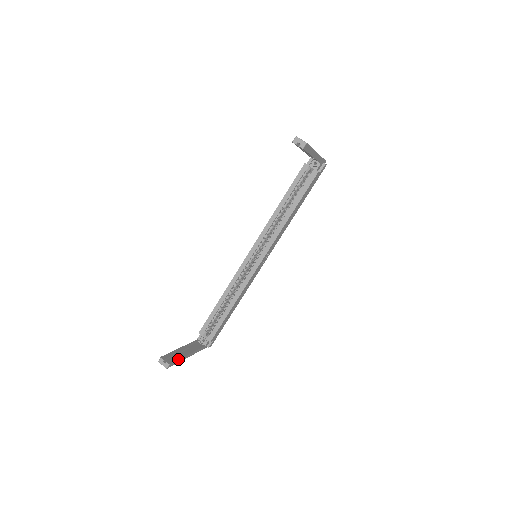
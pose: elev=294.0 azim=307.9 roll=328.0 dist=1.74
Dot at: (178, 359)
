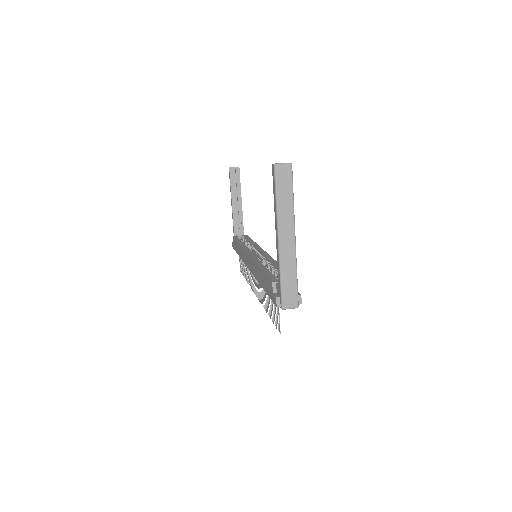
Dot at: occluded
